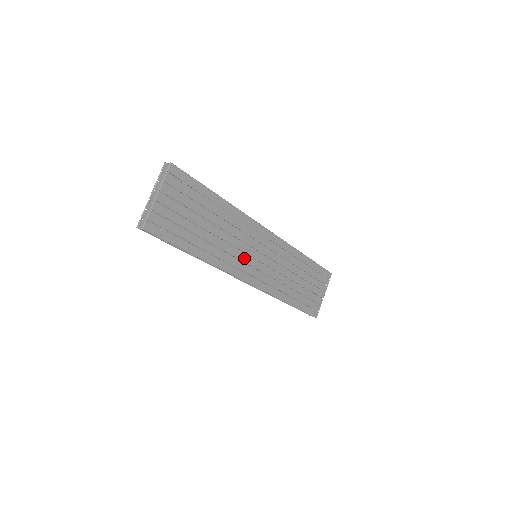
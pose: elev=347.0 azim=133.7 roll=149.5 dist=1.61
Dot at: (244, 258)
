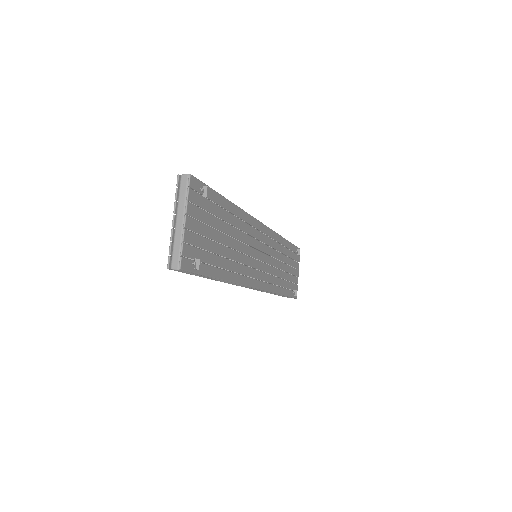
Dot at: (252, 263)
